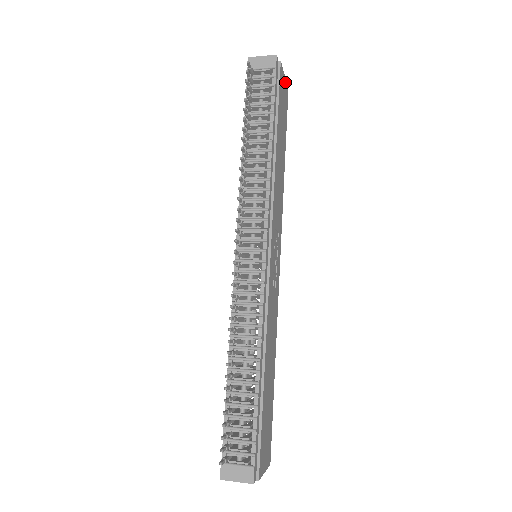
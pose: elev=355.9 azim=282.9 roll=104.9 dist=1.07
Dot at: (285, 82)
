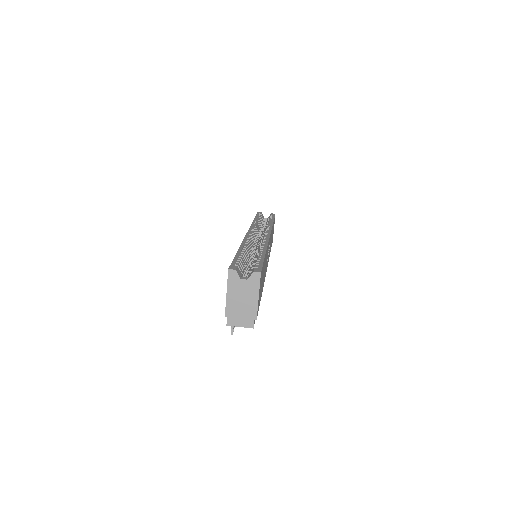
Dot at: (259, 290)
